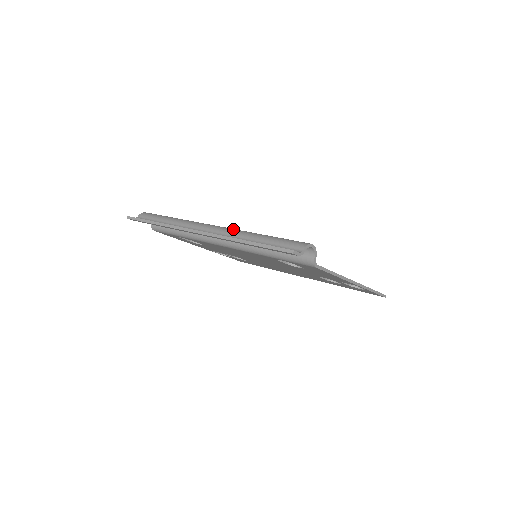
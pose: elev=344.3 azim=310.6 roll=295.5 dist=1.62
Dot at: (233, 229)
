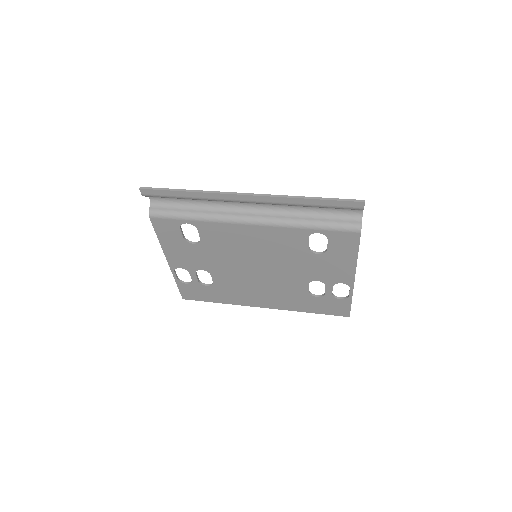
Dot at: occluded
